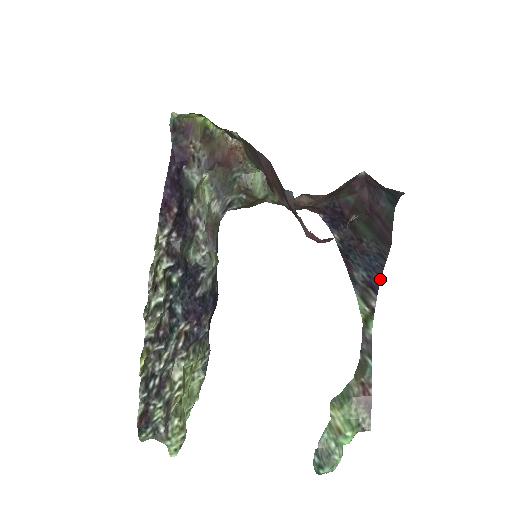
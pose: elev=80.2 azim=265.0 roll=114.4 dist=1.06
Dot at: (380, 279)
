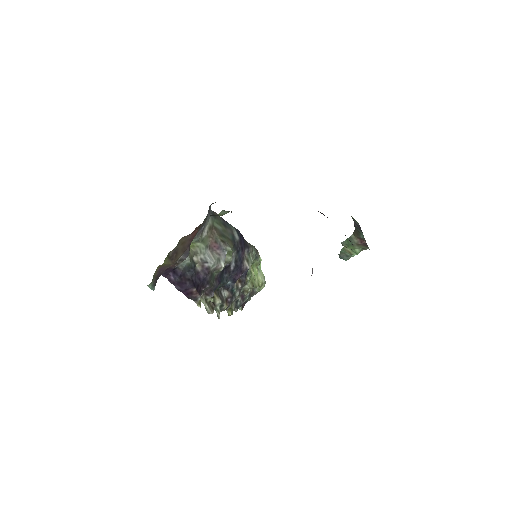
Dot at: occluded
